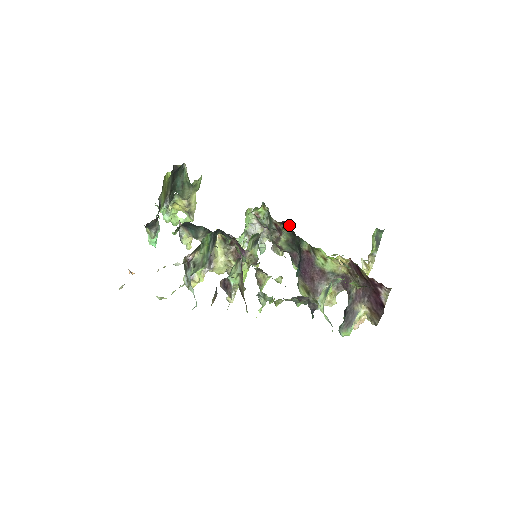
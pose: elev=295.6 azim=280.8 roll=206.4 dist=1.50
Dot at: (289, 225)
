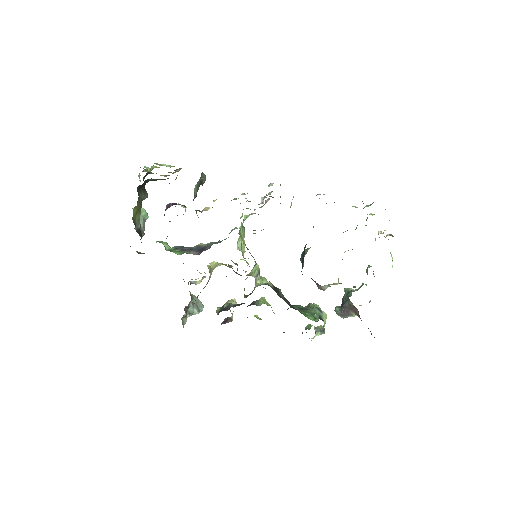
Dot at: occluded
